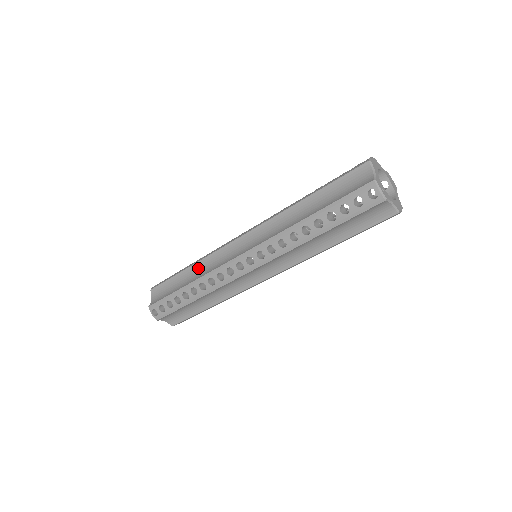
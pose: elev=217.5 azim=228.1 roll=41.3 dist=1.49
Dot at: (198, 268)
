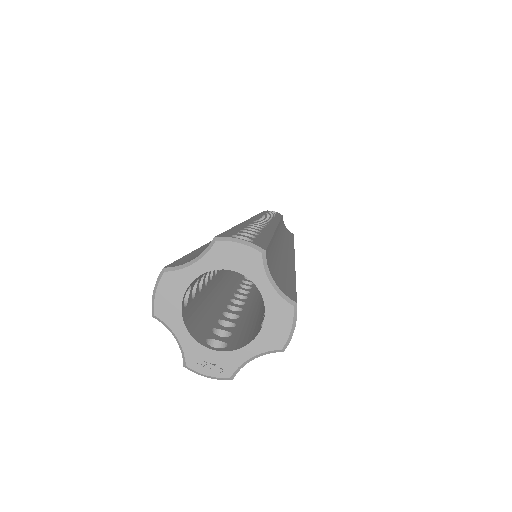
Dot at: occluded
